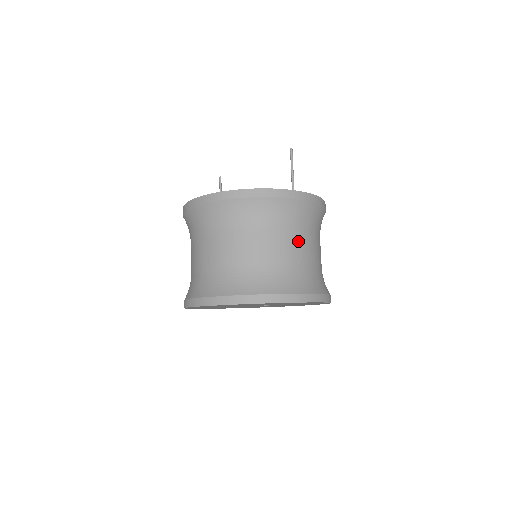
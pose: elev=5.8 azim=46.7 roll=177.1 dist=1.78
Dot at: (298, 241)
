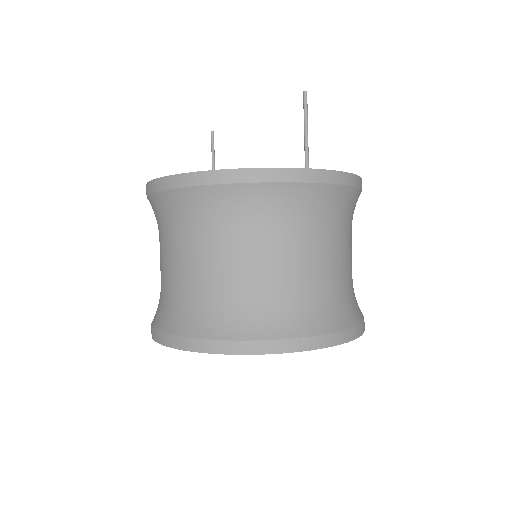
Dot at: (310, 249)
